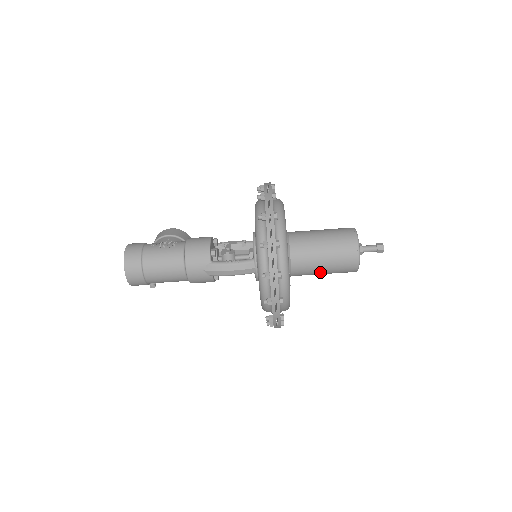
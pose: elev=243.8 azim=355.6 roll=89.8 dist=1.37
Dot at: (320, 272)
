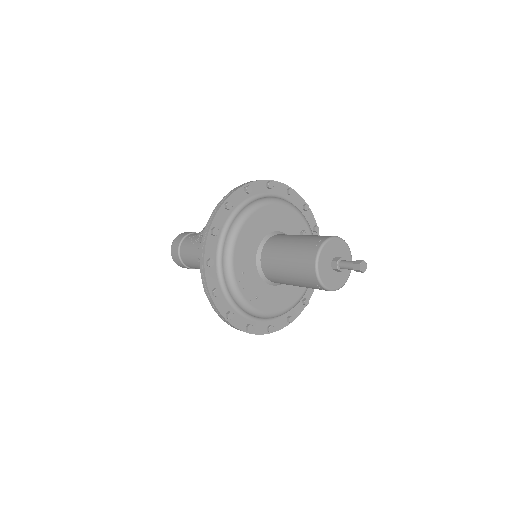
Dot at: (296, 285)
